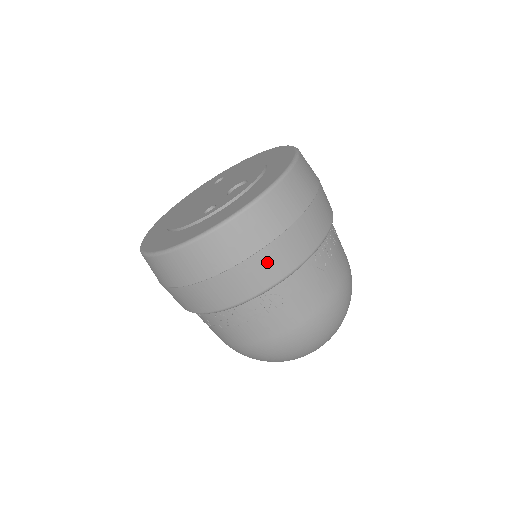
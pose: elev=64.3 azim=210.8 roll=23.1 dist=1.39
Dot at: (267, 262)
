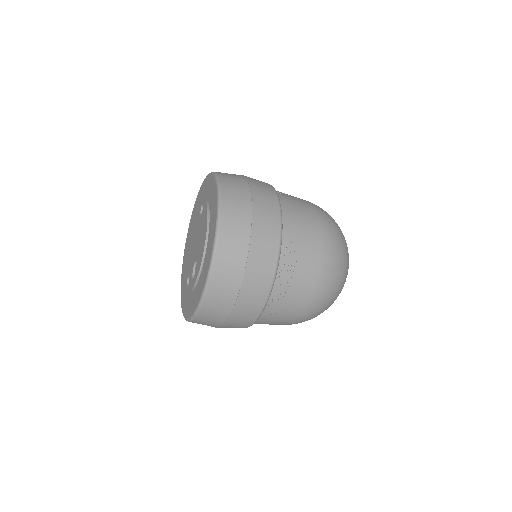
Dot at: occluded
